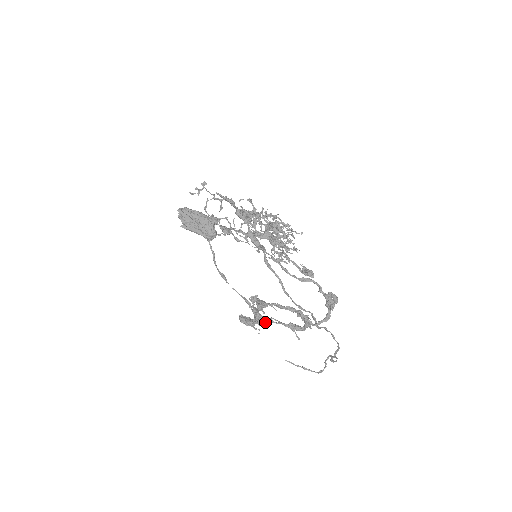
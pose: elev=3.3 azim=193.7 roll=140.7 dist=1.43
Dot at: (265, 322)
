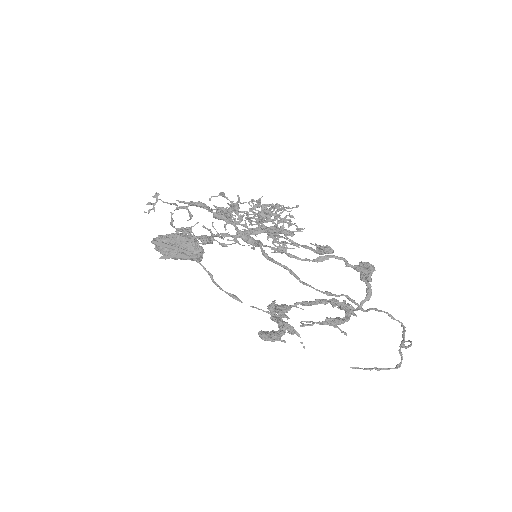
Dot at: (292, 329)
